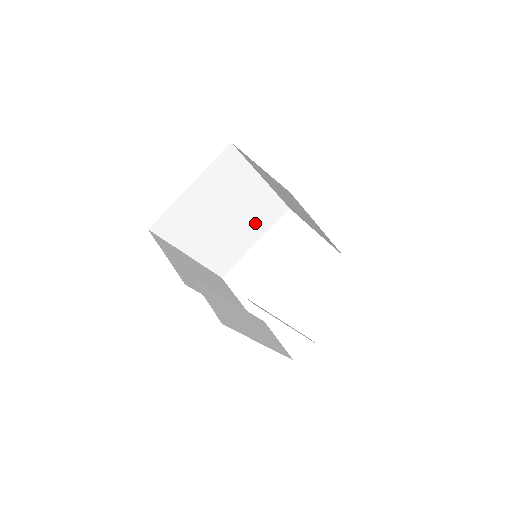
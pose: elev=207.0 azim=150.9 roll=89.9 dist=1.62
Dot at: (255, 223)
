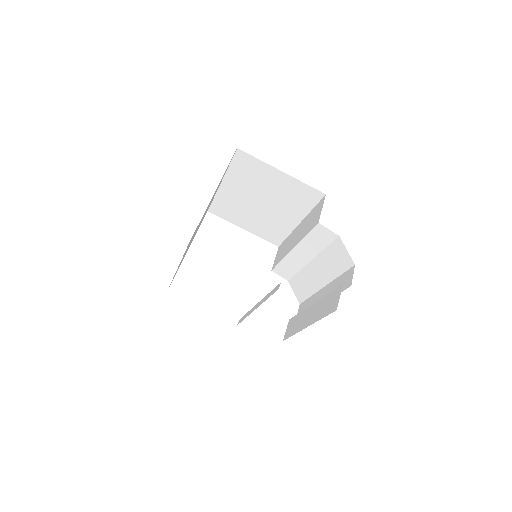
Dot at: (198, 228)
